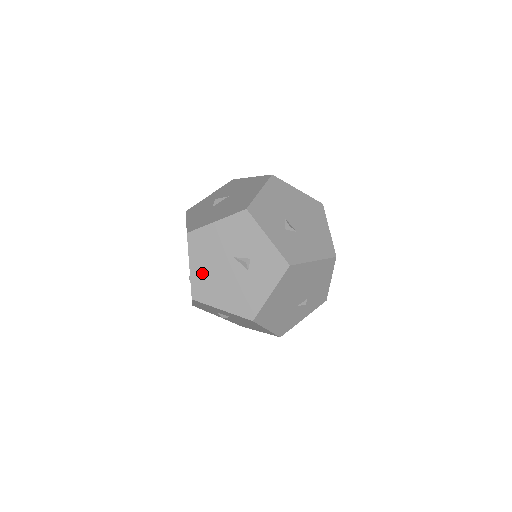
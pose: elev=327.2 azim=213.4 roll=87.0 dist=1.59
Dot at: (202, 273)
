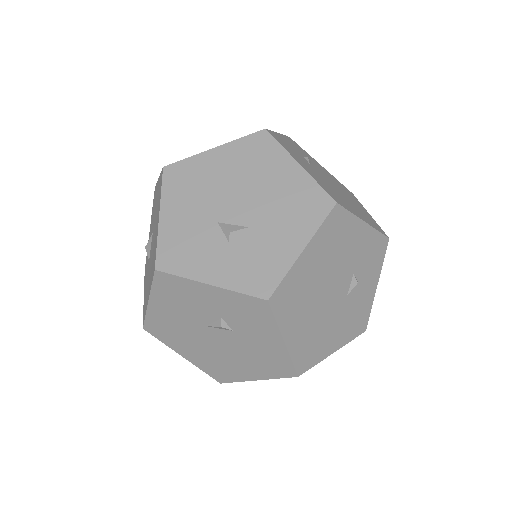
Dot at: (199, 357)
